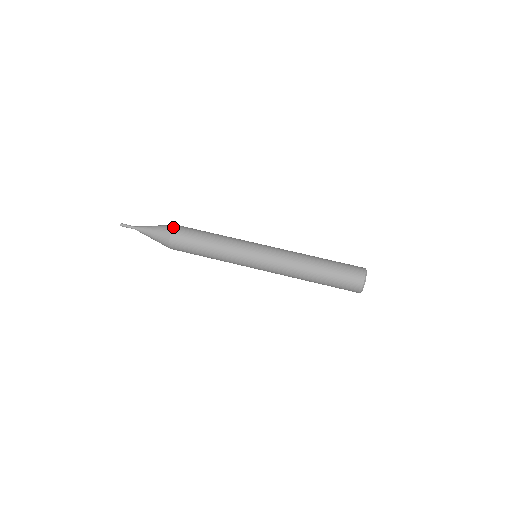
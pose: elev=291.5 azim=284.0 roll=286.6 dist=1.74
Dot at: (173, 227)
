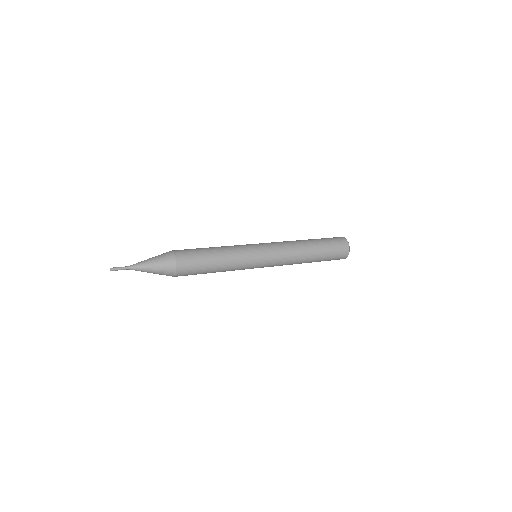
Dot at: (174, 253)
